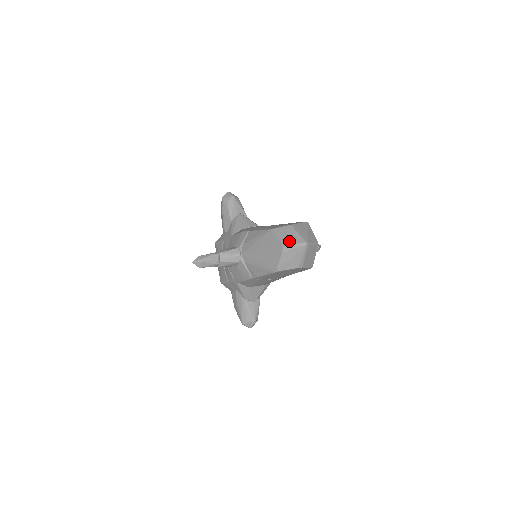
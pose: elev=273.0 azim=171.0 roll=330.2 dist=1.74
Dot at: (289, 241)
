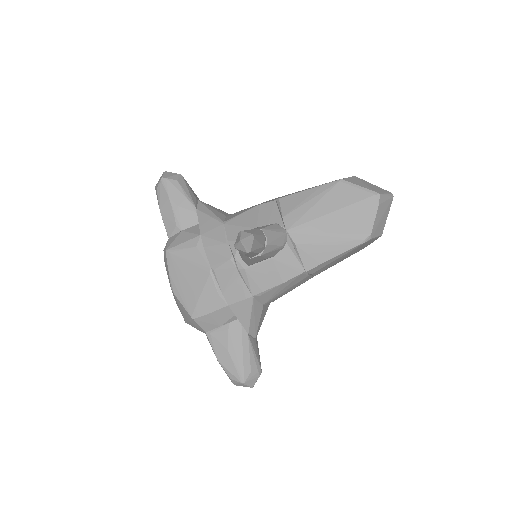
Dot at: (378, 190)
